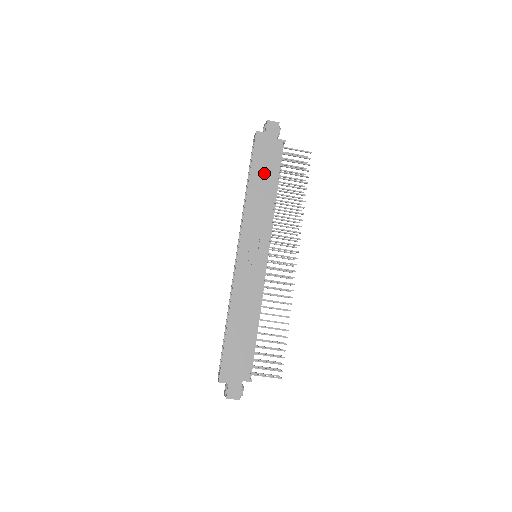
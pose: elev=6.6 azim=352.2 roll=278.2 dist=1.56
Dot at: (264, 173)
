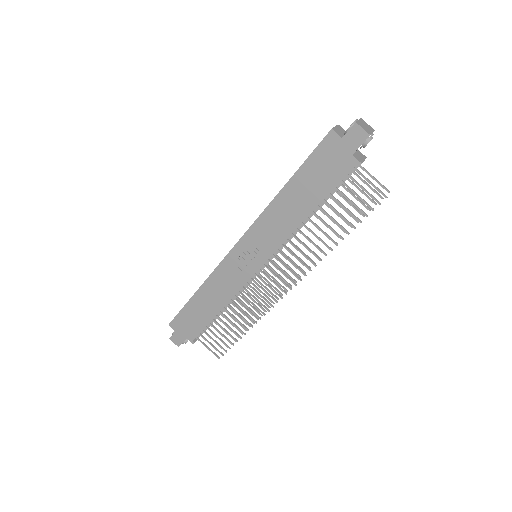
Dot at: (309, 186)
